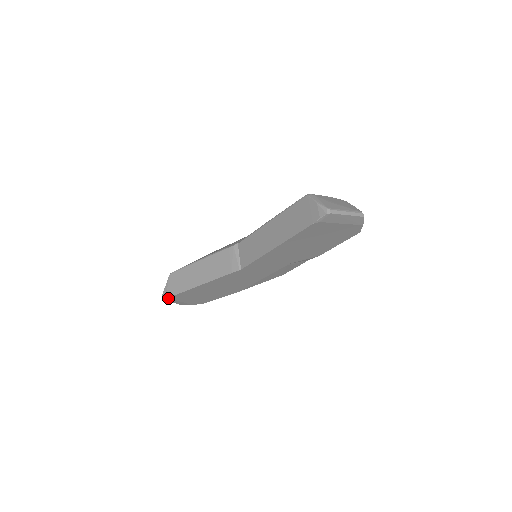
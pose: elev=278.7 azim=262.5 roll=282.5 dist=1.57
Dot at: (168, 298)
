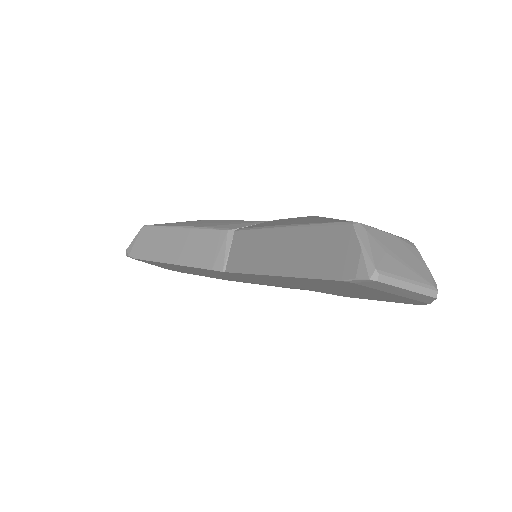
Dot at: (131, 257)
